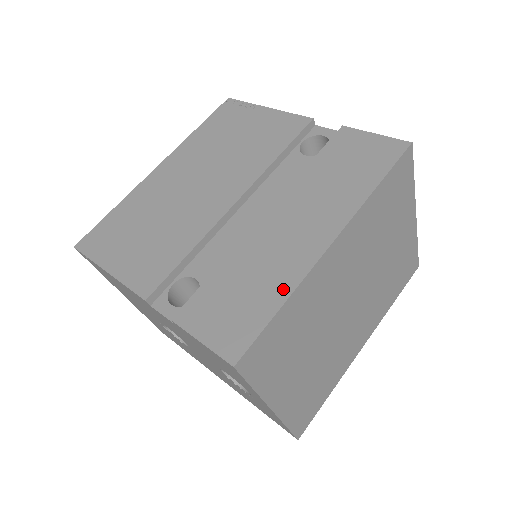
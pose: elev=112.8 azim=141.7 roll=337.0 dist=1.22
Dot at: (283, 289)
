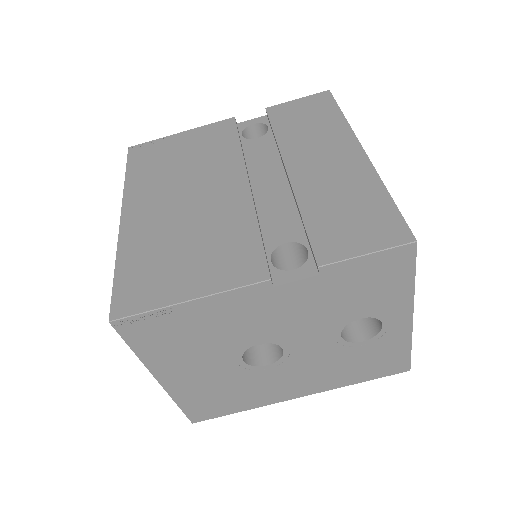
Dot at: (374, 187)
